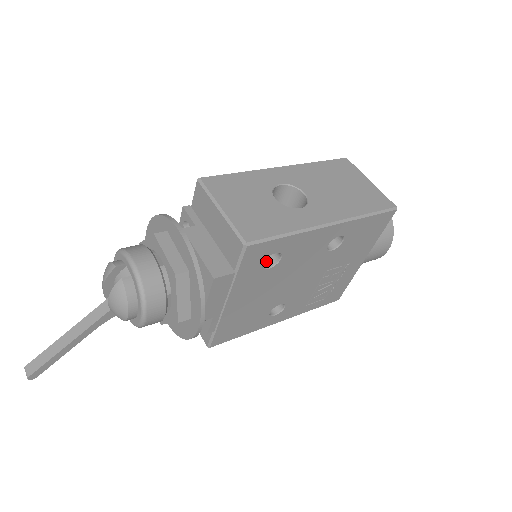
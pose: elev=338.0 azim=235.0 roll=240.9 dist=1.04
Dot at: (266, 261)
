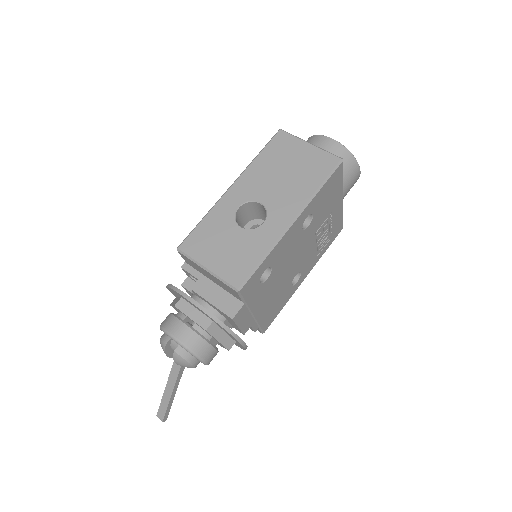
Dot at: (262, 274)
